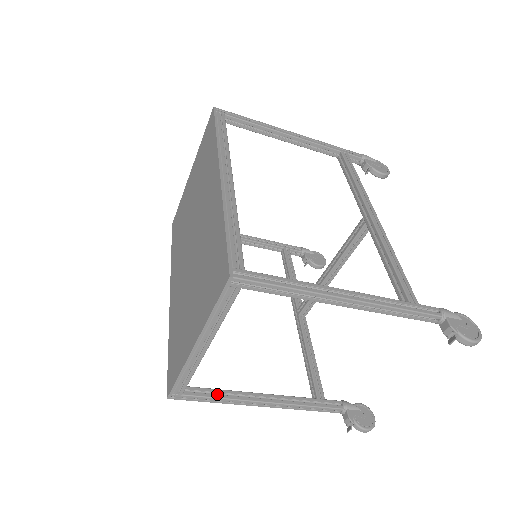
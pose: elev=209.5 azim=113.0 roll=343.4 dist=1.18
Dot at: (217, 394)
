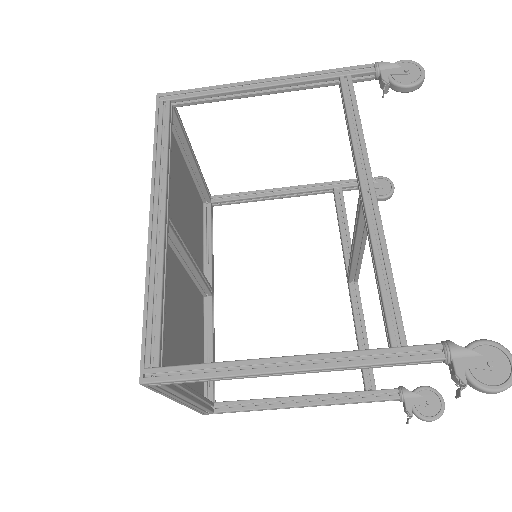
Dot at: (250, 404)
